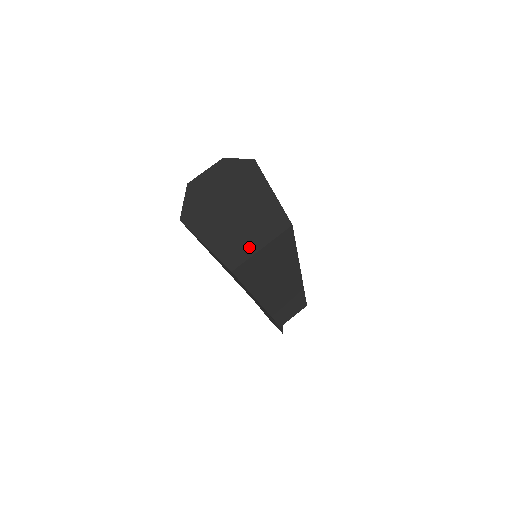
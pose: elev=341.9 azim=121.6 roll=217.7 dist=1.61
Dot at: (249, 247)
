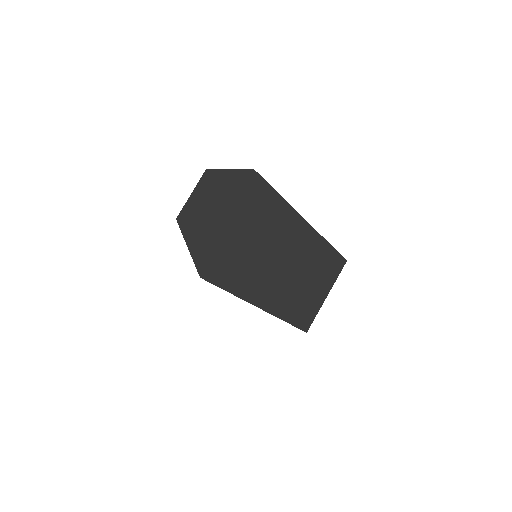
Dot at: (311, 299)
